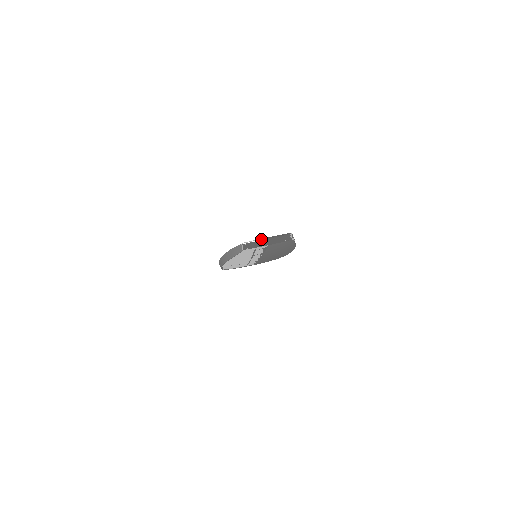
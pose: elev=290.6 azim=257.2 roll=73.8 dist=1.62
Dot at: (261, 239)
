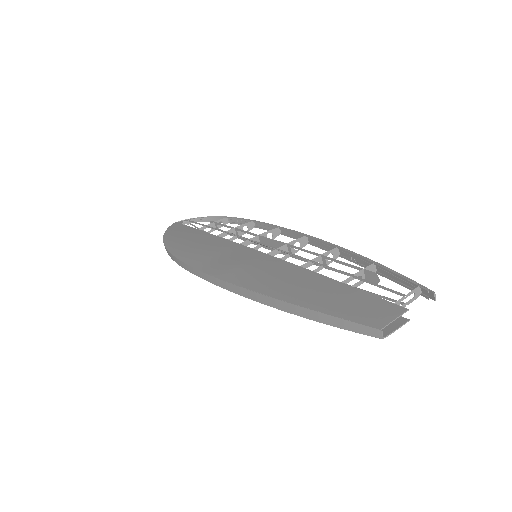
Dot at: occluded
